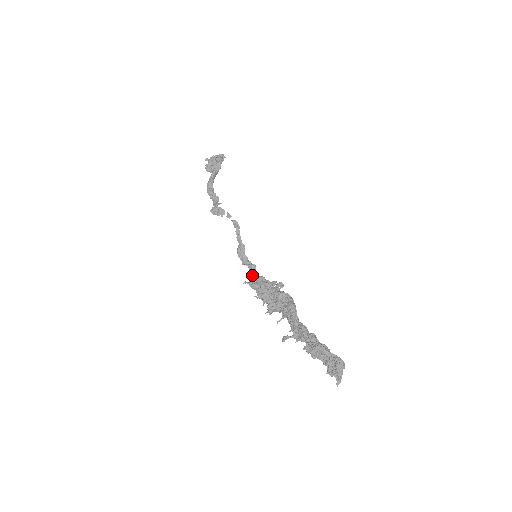
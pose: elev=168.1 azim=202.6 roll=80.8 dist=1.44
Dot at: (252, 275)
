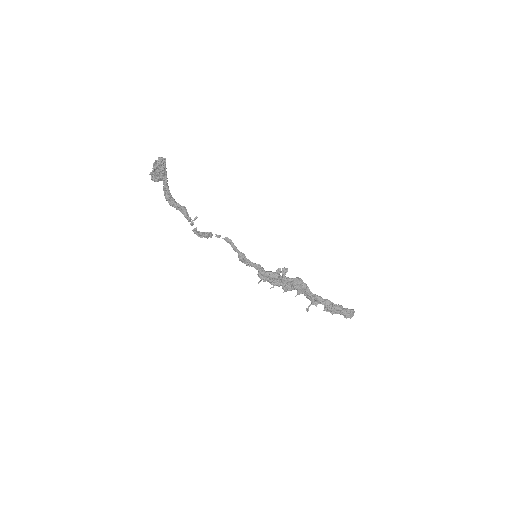
Dot at: (260, 271)
